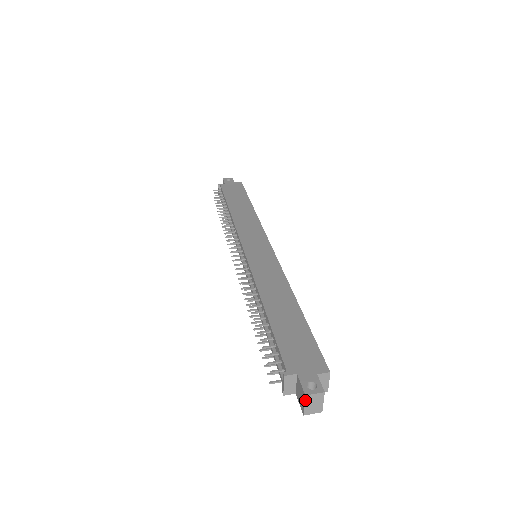
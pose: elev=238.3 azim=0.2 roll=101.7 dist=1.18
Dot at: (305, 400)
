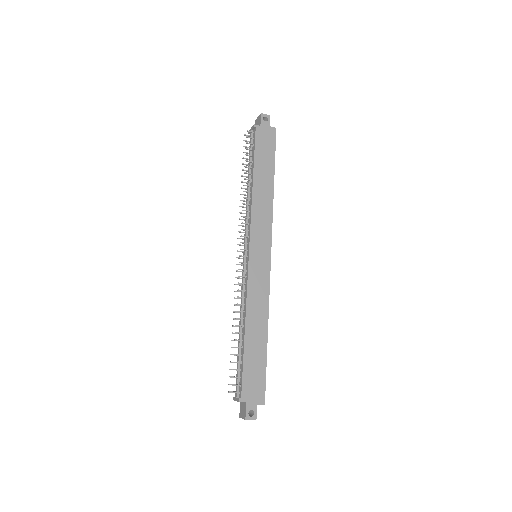
Dot at: (244, 419)
